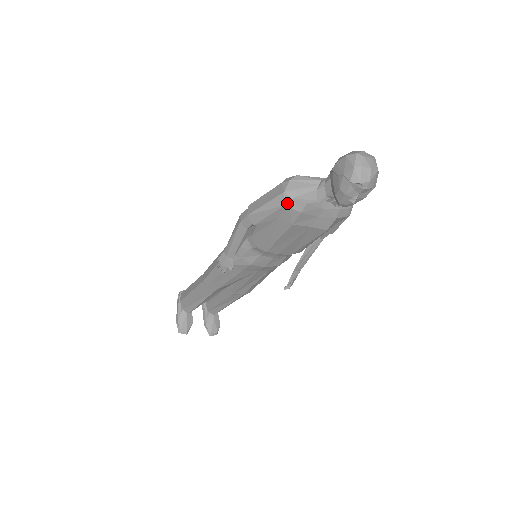
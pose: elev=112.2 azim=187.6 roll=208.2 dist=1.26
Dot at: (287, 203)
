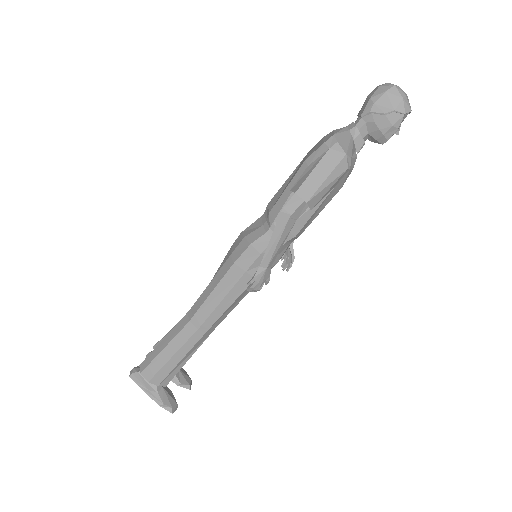
Dot at: (349, 165)
